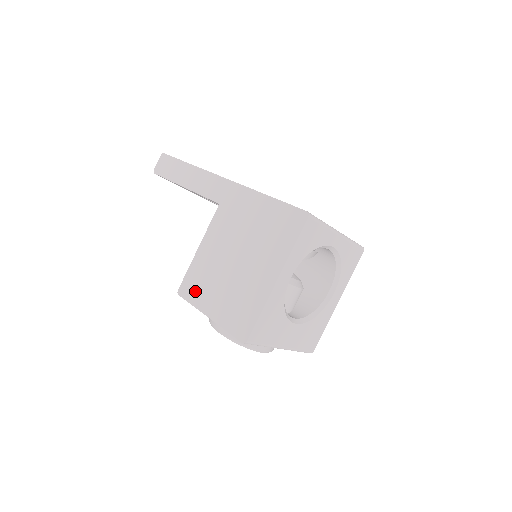
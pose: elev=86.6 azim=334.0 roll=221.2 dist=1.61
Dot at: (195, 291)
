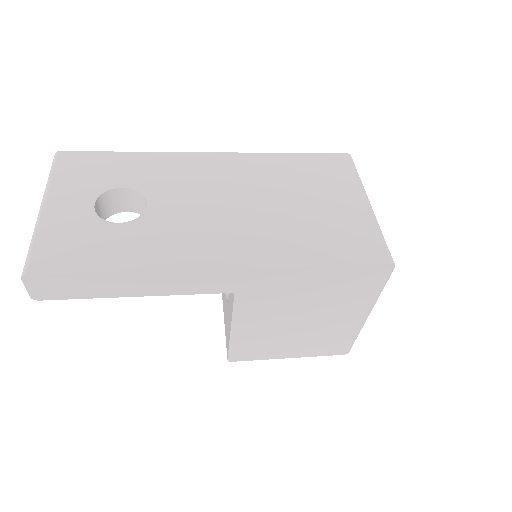
Dot at: (256, 353)
